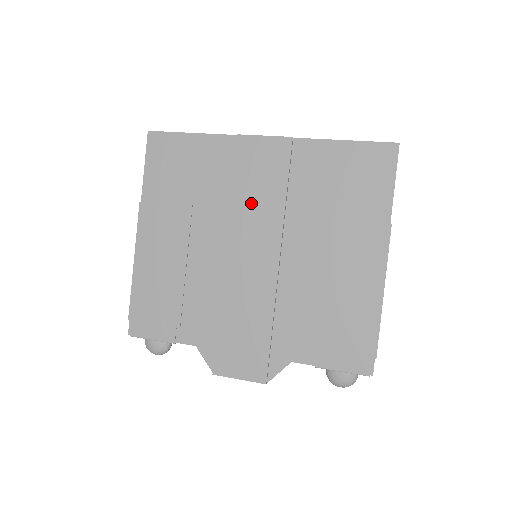
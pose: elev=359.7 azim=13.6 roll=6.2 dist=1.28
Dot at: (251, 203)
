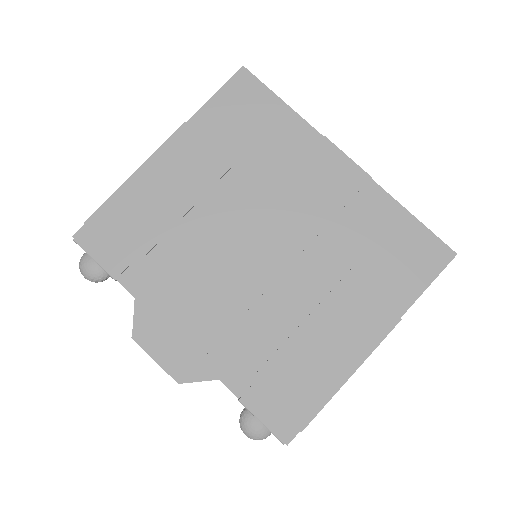
Dot at: (291, 205)
